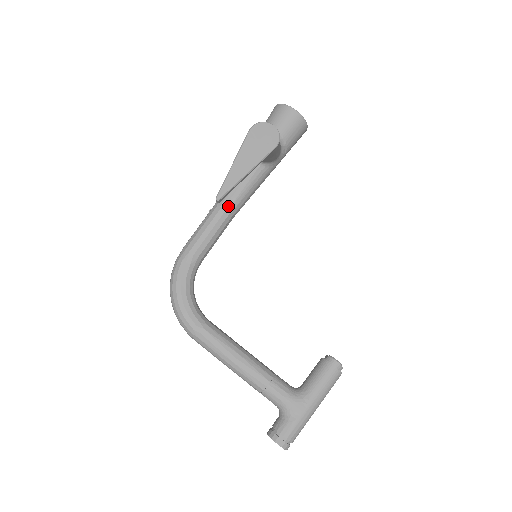
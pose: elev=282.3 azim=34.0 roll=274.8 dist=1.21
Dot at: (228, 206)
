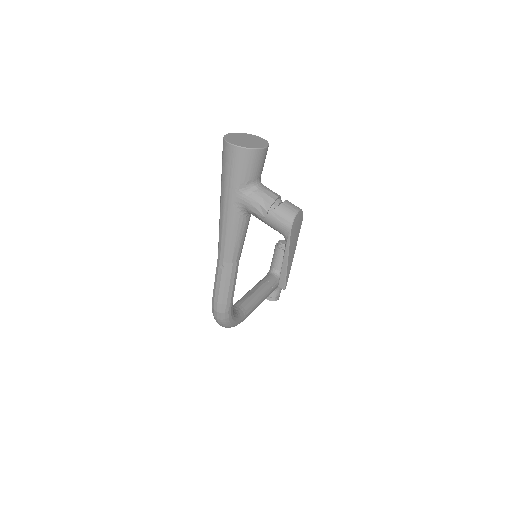
Dot at: occluded
